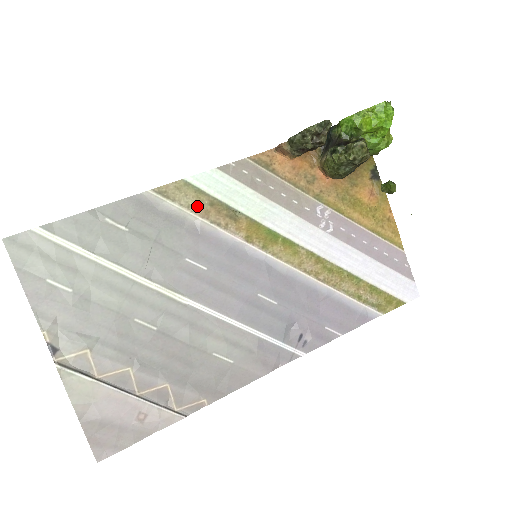
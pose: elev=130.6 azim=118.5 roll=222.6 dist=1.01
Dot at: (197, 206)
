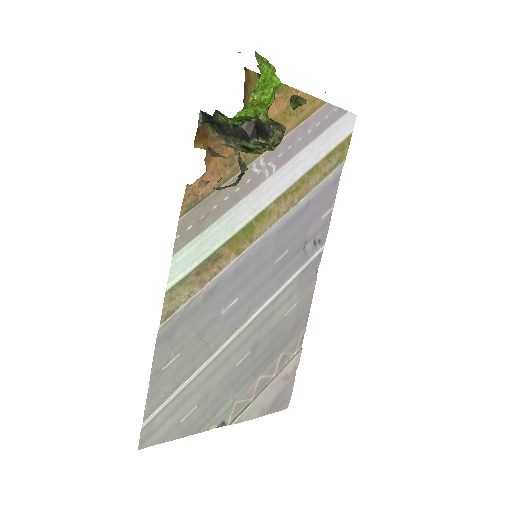
Dot at: (192, 288)
